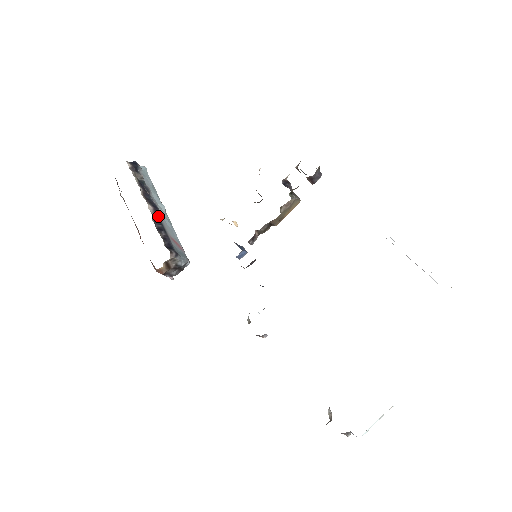
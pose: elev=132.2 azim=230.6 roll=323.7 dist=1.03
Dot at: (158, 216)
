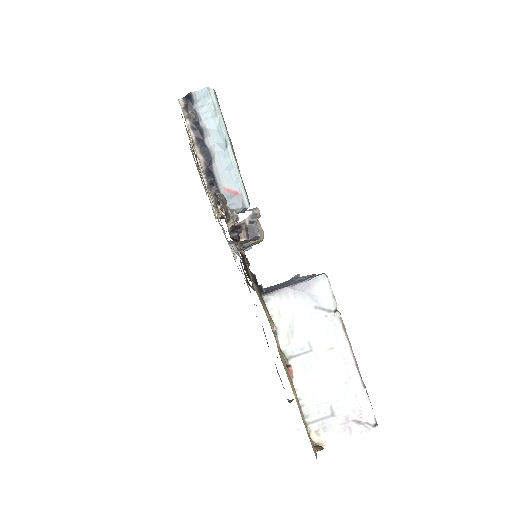
Dot at: (211, 167)
